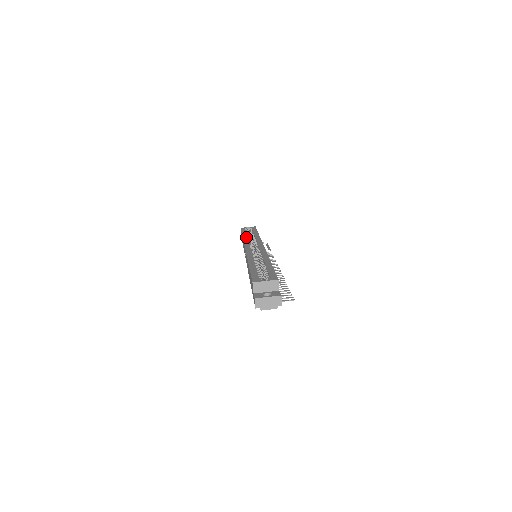
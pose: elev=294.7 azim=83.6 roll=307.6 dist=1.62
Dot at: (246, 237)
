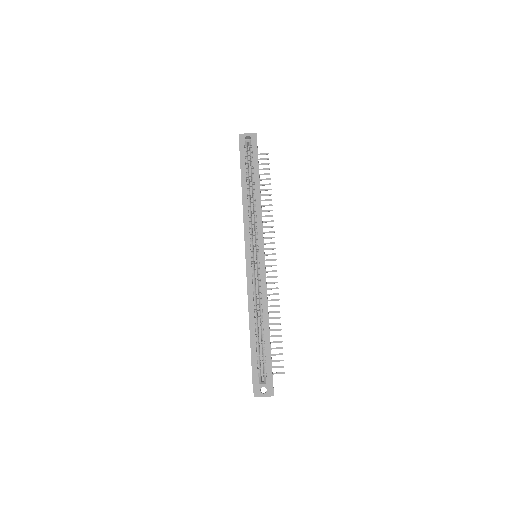
Dot at: (246, 202)
